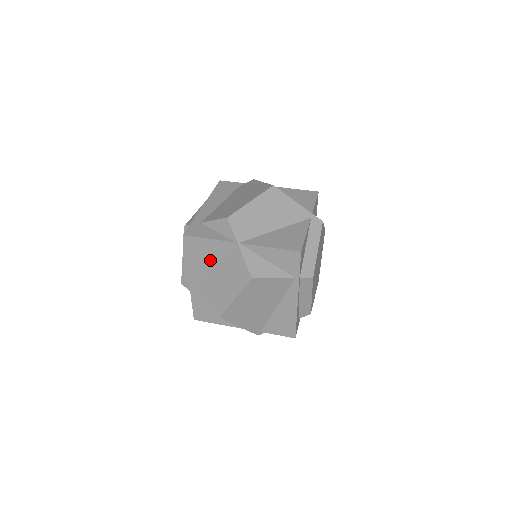
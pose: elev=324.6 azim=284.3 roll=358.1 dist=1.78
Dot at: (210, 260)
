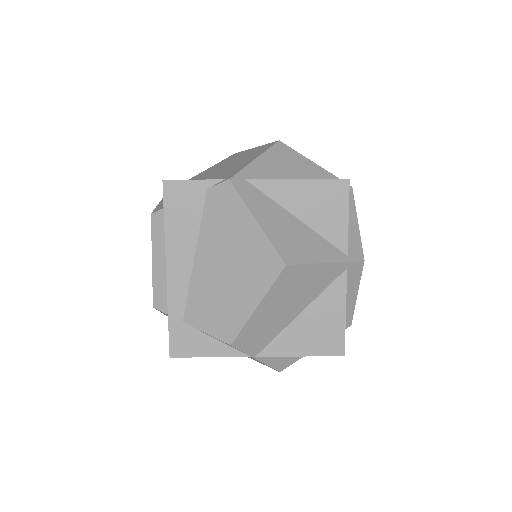
Dot at: occluded
